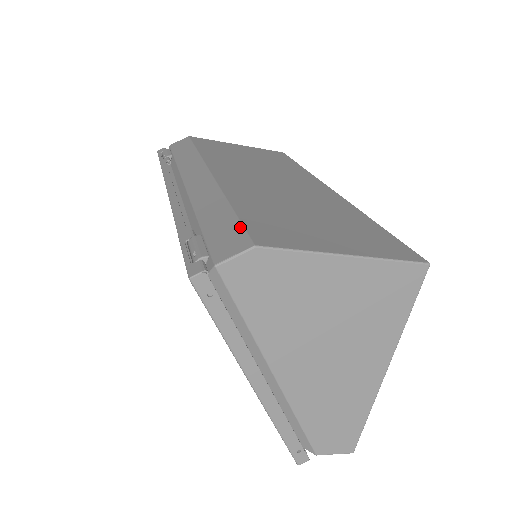
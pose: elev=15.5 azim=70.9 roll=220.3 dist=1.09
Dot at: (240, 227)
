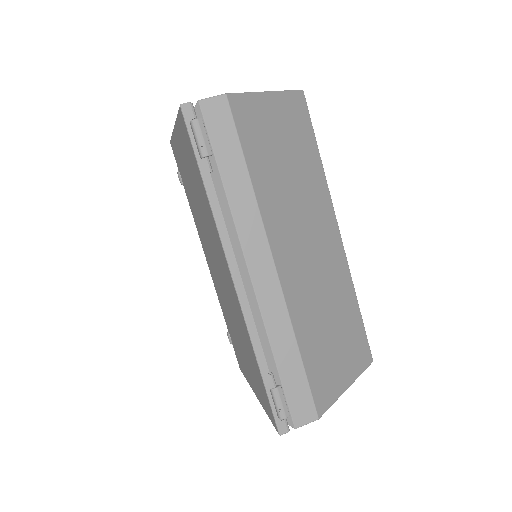
Dot at: (309, 393)
